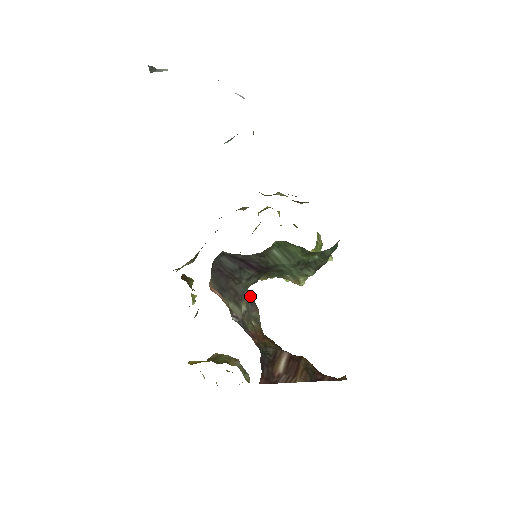
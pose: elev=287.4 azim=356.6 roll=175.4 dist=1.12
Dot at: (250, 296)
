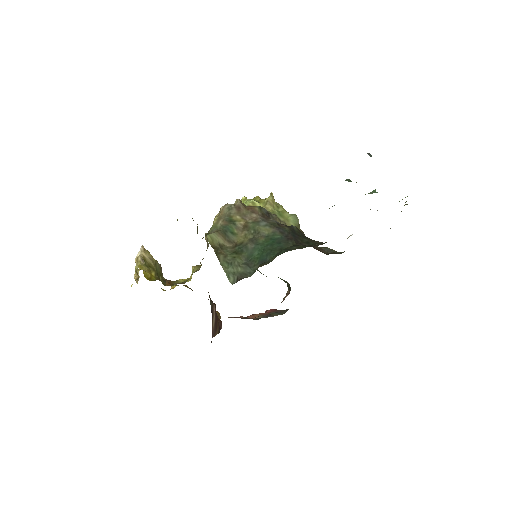
Dot at: occluded
